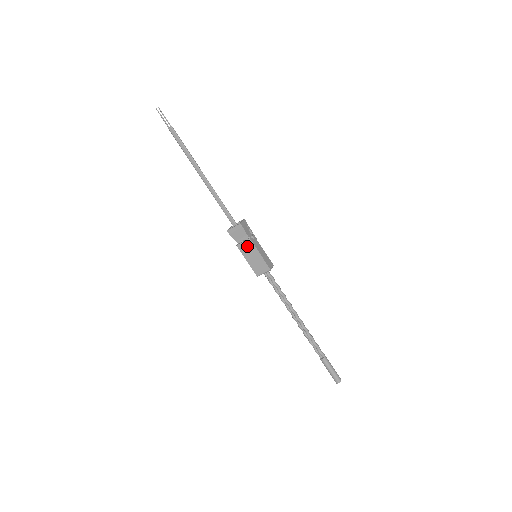
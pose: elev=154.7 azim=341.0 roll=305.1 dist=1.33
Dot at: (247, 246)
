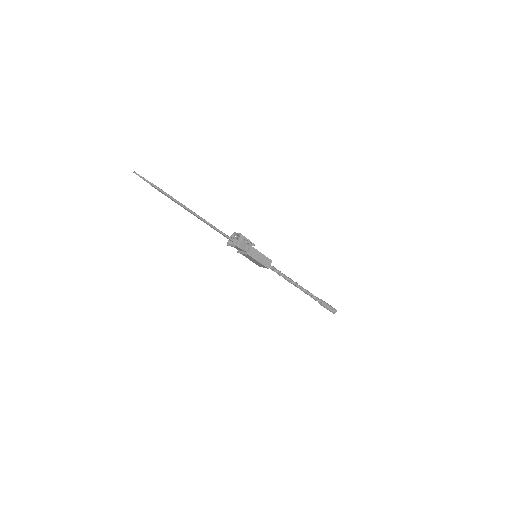
Dot at: (246, 255)
